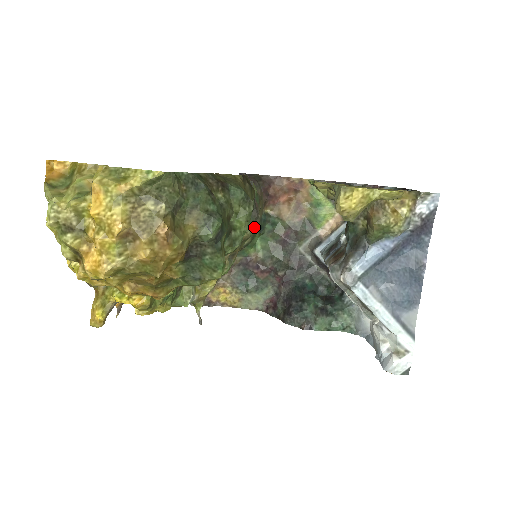
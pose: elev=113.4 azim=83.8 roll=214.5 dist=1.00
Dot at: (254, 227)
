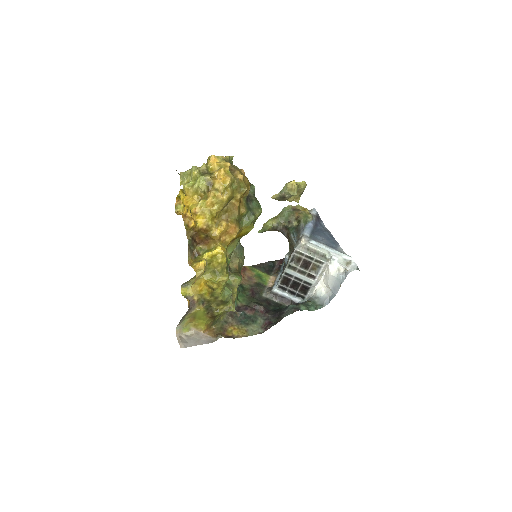
Dot at: (244, 257)
